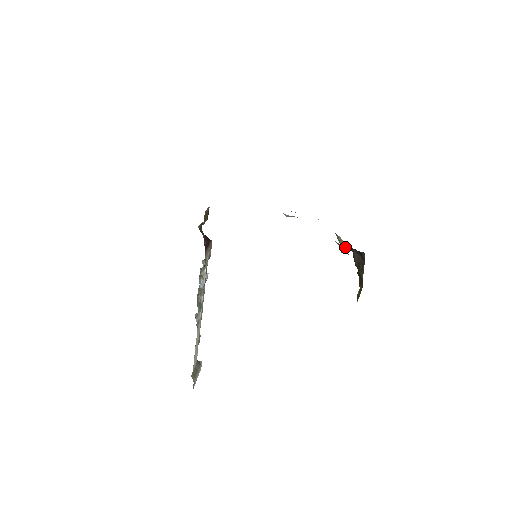
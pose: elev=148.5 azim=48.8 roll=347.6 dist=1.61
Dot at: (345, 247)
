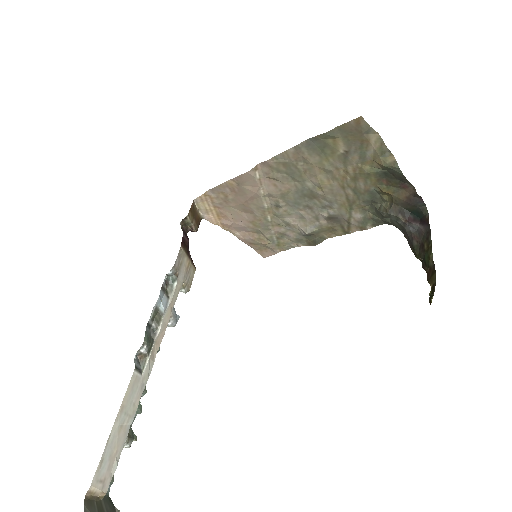
Dot at: (394, 212)
